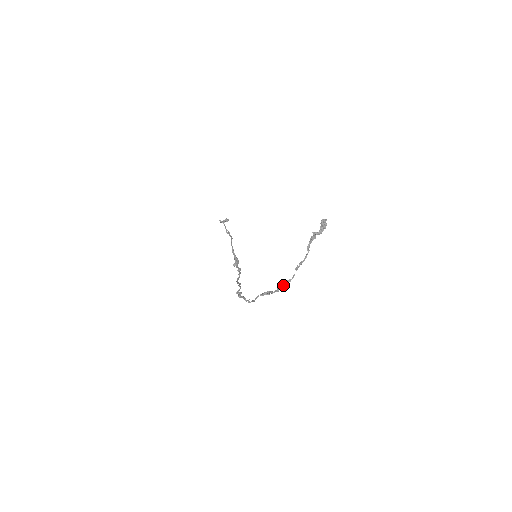
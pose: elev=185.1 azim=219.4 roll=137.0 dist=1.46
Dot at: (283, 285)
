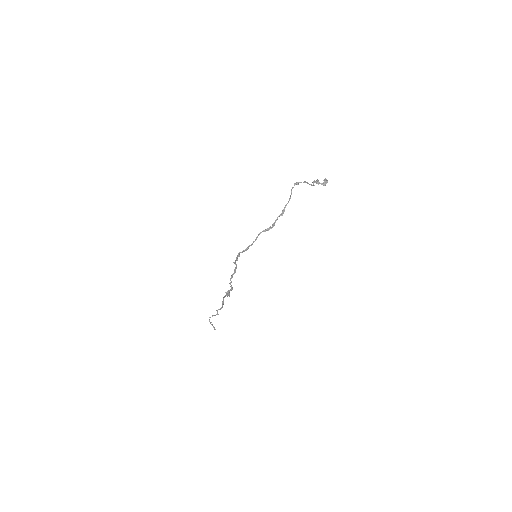
Dot at: (289, 200)
